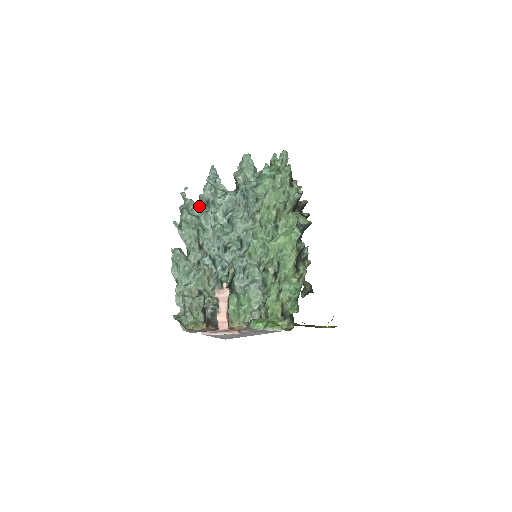
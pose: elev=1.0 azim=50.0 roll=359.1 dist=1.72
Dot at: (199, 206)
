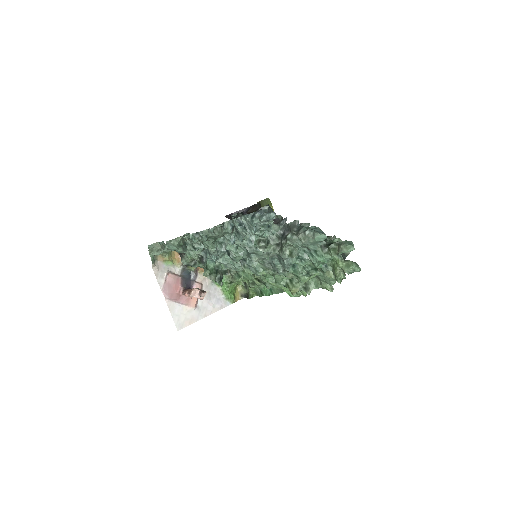
Dot at: (225, 233)
